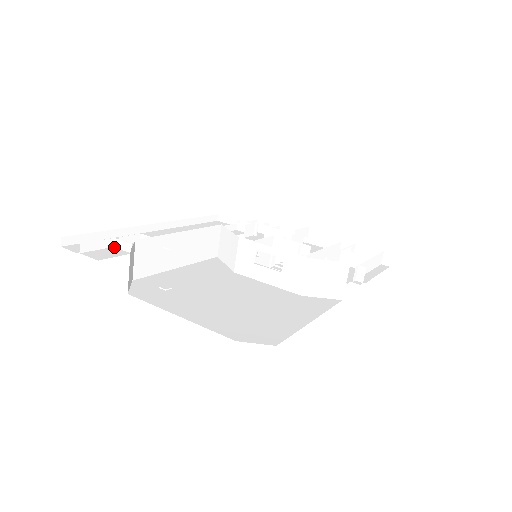
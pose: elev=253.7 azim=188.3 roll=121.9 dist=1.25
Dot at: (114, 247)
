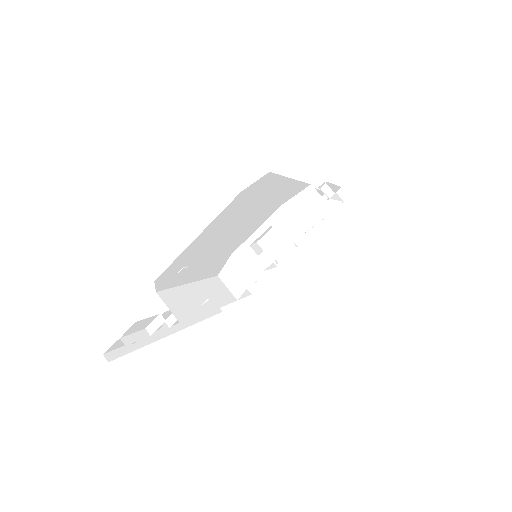
Dot at: occluded
